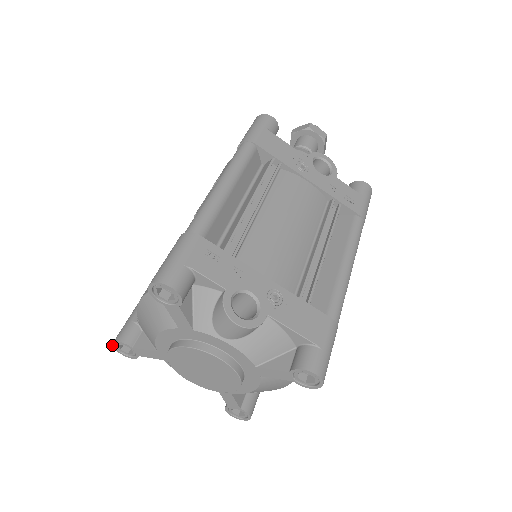
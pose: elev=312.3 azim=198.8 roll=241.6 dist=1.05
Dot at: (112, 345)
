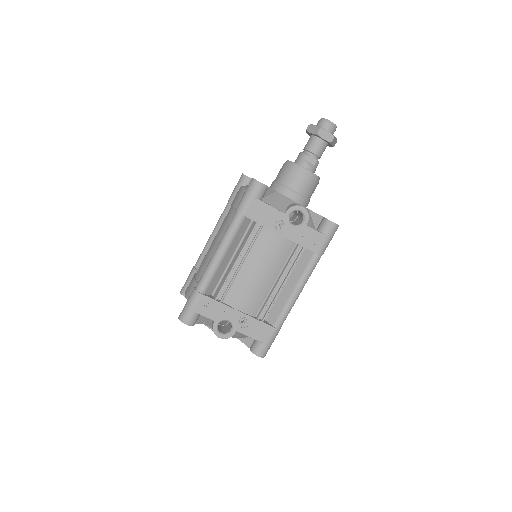
Dot at: (180, 292)
